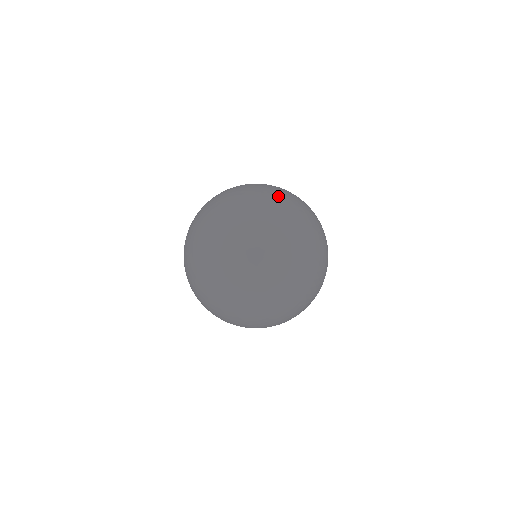
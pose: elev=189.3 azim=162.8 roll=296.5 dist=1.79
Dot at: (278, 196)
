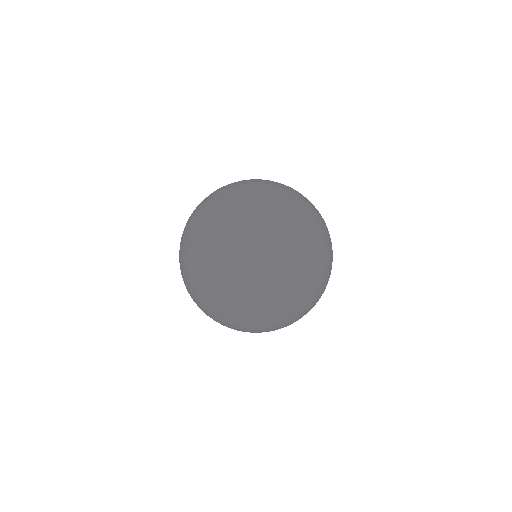
Dot at: (292, 210)
